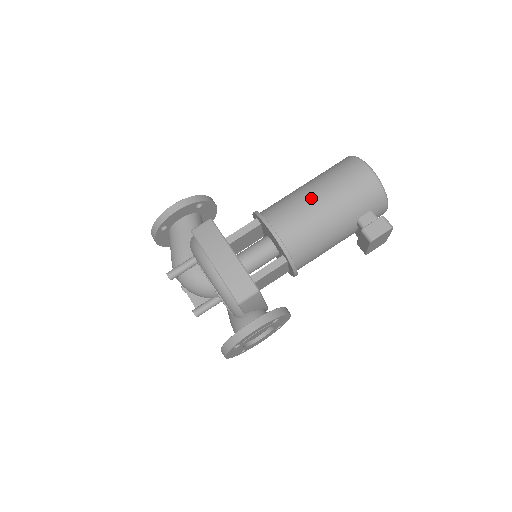
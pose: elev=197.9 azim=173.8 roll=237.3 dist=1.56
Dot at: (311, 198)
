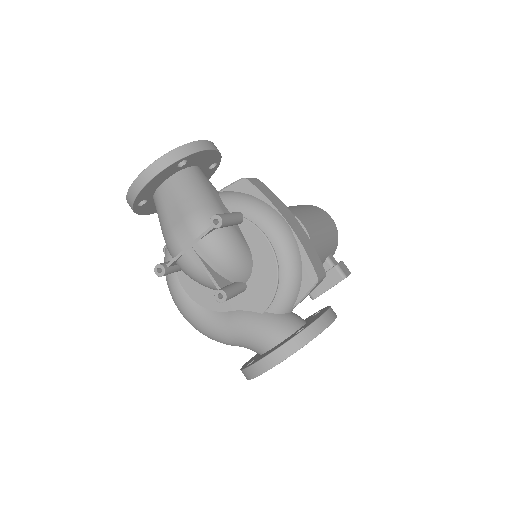
Dot at: (310, 216)
